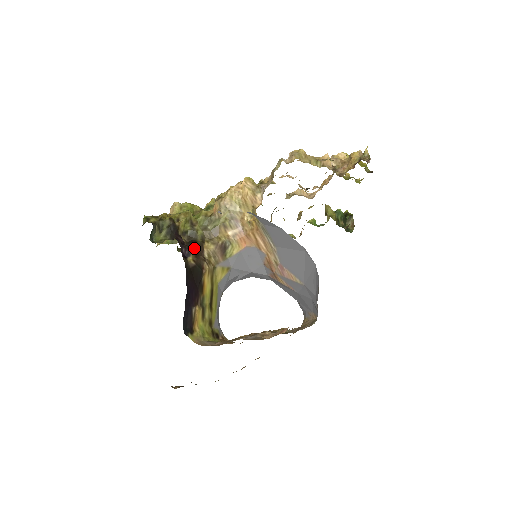
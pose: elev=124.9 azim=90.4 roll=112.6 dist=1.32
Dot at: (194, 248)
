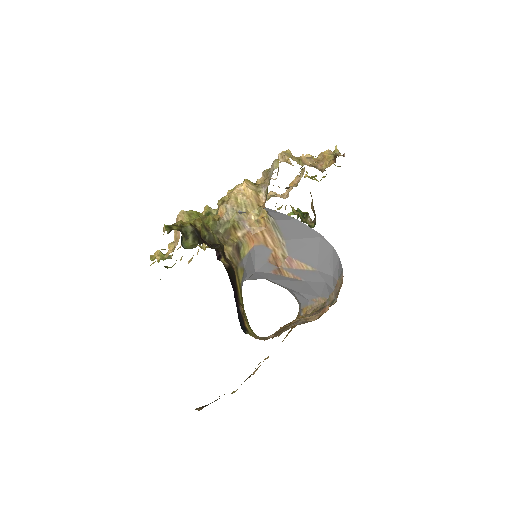
Dot at: (220, 250)
